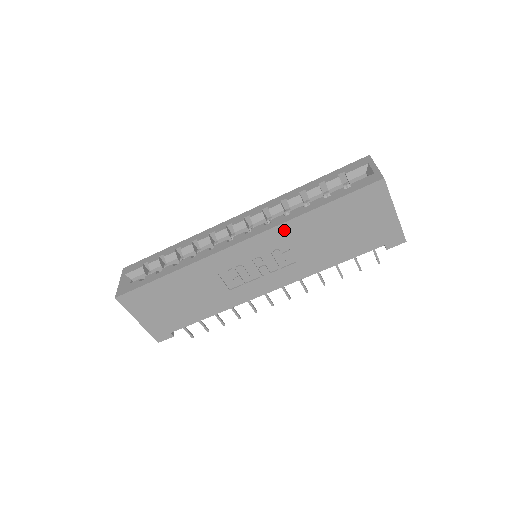
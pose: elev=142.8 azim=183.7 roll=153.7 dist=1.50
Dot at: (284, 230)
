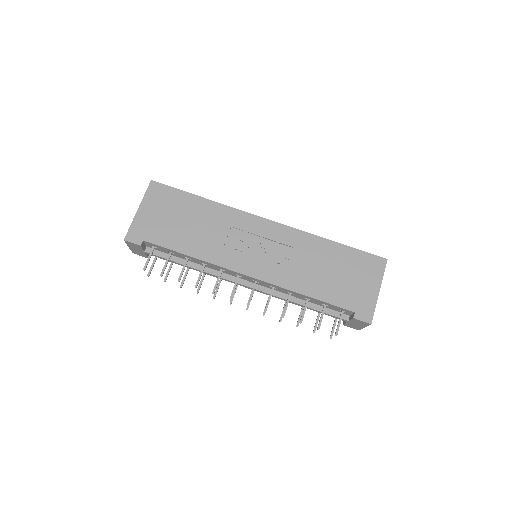
Dot at: (302, 237)
